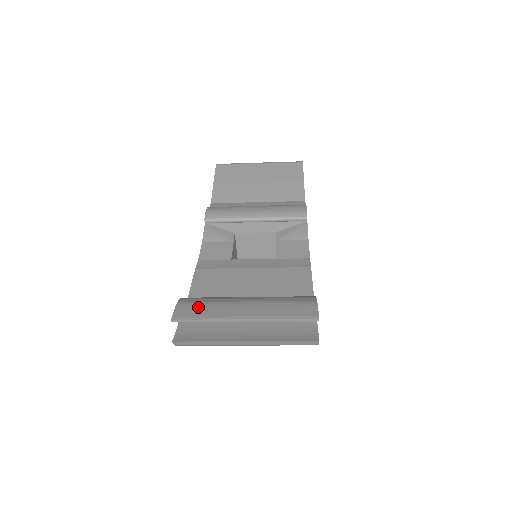
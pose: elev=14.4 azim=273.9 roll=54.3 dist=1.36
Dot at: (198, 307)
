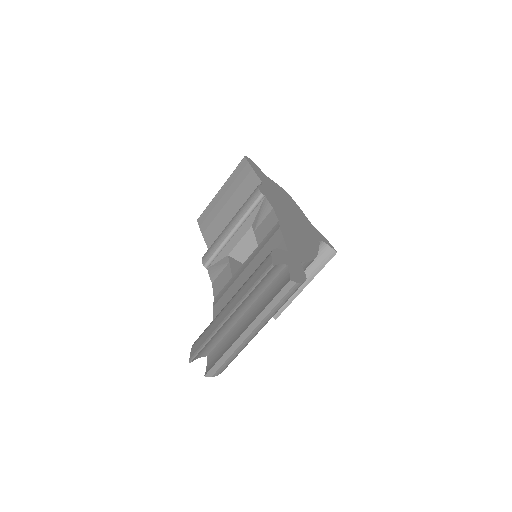
Dot at: (203, 336)
